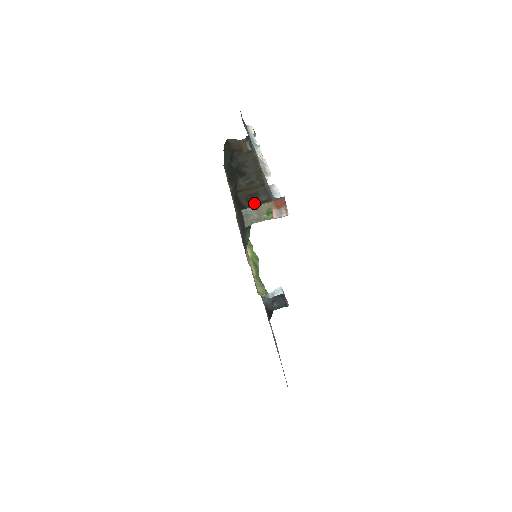
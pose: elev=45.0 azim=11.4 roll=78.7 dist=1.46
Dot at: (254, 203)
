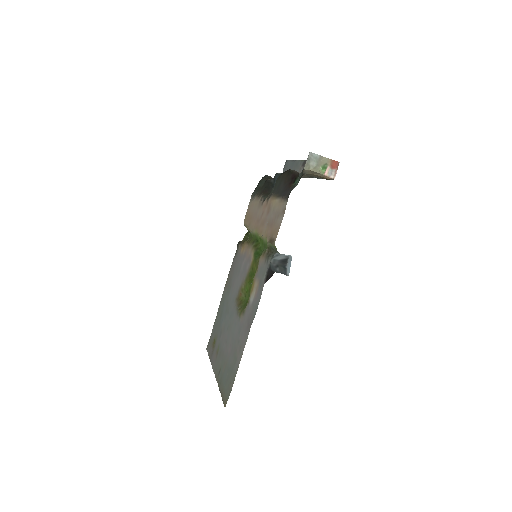
Dot at: occluded
